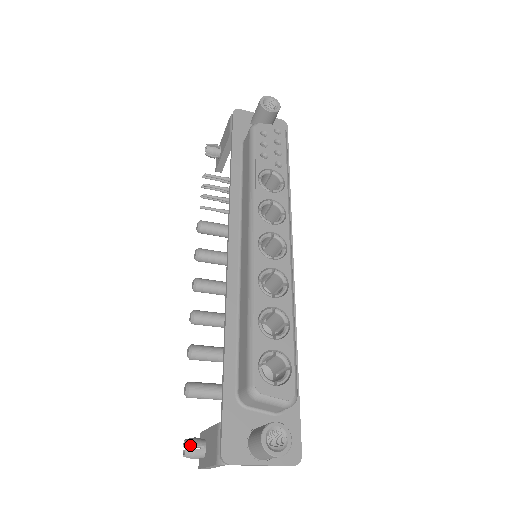
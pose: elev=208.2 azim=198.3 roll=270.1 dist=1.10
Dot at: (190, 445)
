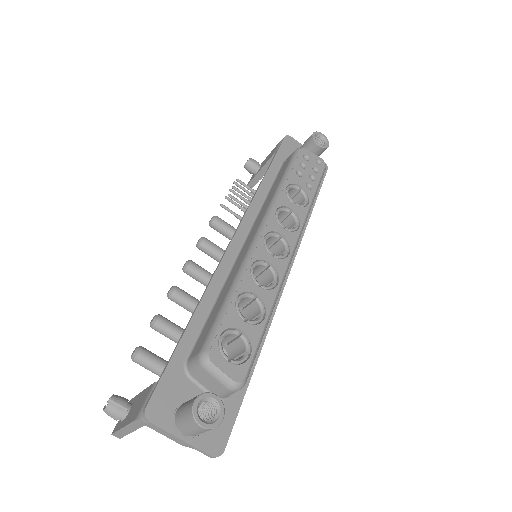
Dot at: (115, 400)
